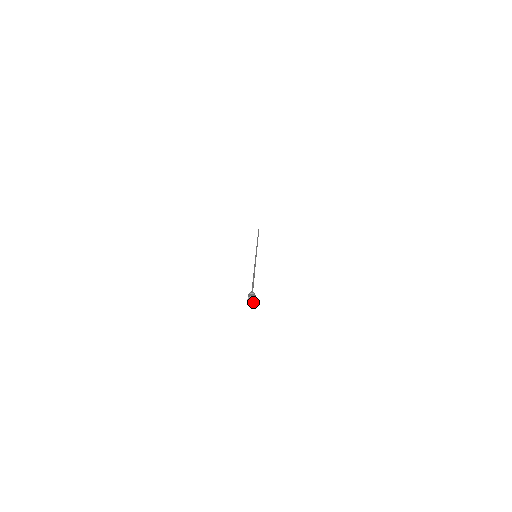
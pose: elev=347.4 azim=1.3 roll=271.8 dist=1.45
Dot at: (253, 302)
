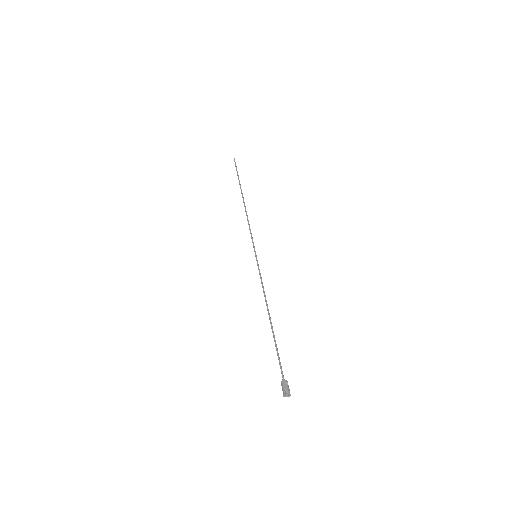
Dot at: occluded
